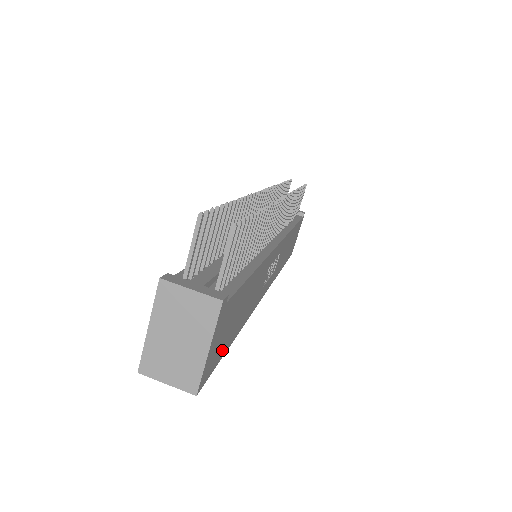
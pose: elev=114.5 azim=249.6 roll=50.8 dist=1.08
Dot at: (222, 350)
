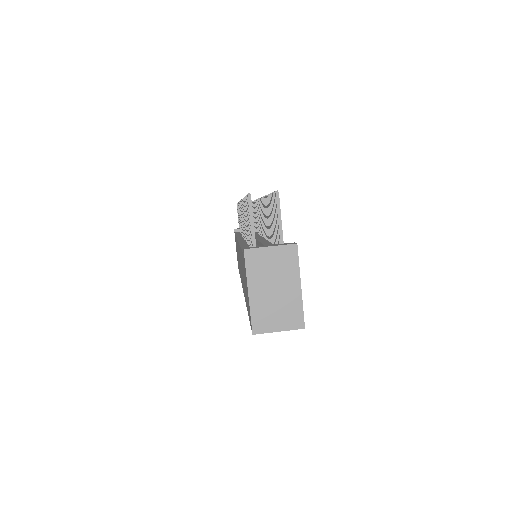
Dot at: occluded
